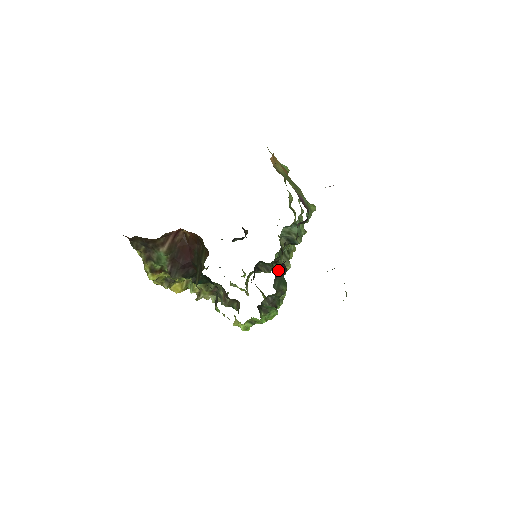
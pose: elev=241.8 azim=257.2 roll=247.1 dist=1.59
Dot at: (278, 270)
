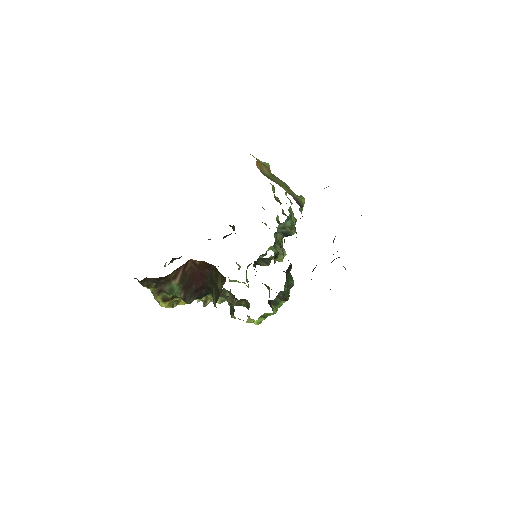
Dot at: (286, 271)
